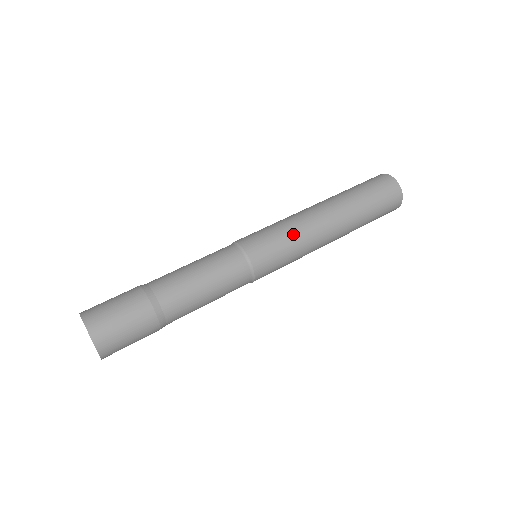
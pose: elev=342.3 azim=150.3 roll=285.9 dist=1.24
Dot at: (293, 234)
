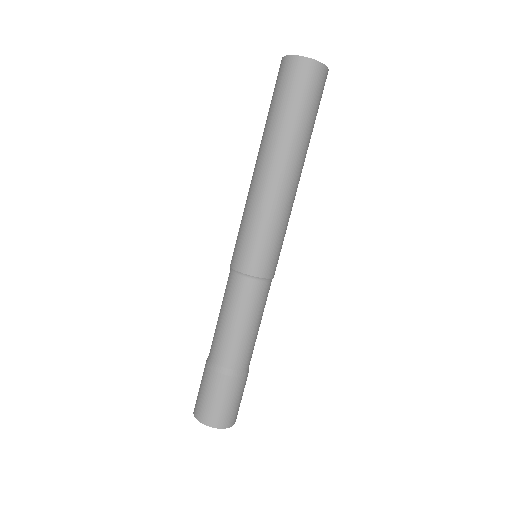
Dot at: (257, 218)
